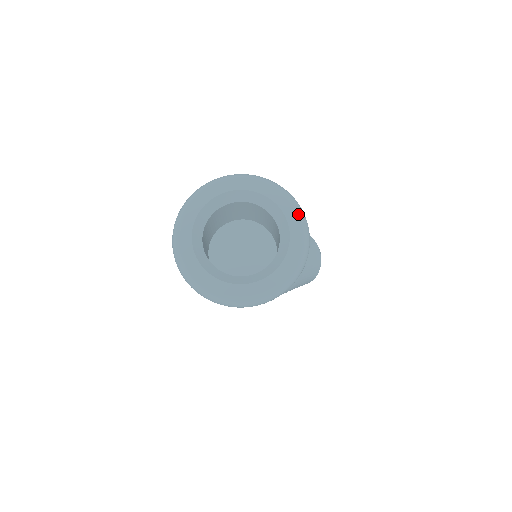
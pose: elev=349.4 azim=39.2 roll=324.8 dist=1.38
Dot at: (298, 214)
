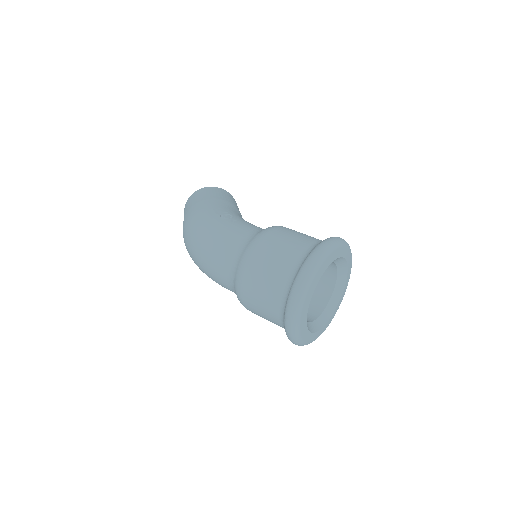
Dot at: occluded
